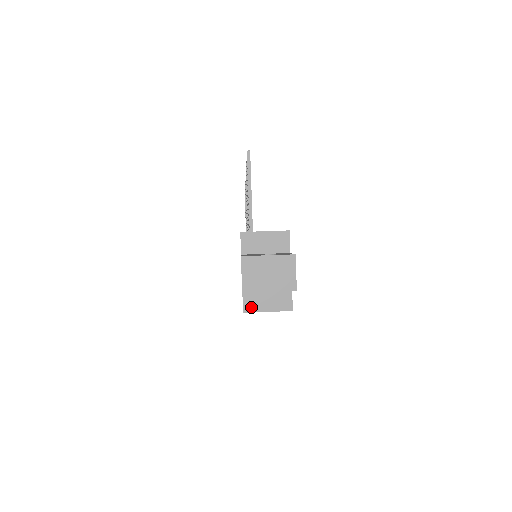
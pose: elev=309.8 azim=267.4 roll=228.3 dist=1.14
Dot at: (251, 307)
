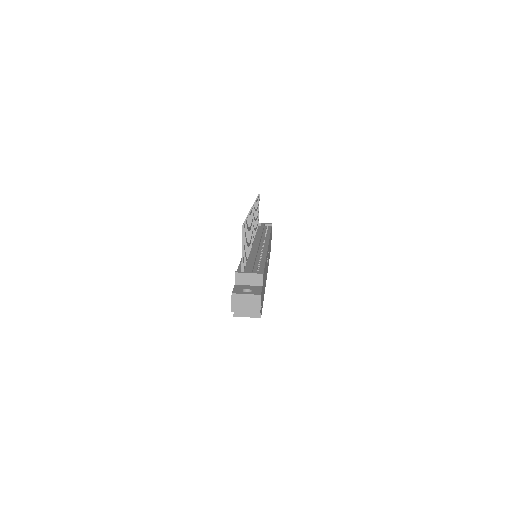
Dot at: (238, 314)
